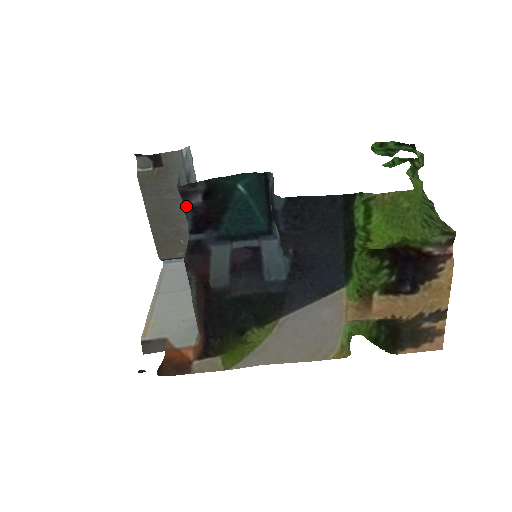
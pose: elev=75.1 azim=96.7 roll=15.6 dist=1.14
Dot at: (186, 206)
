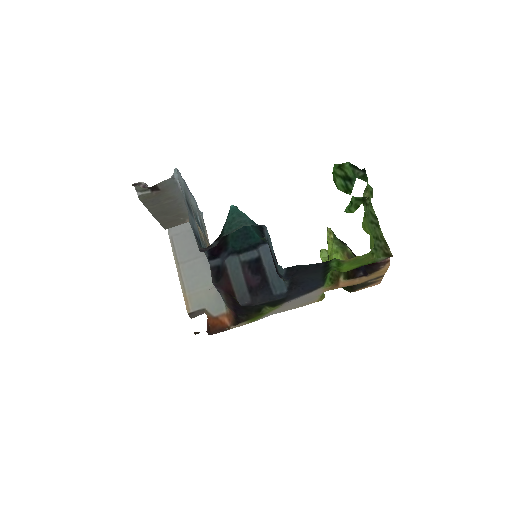
Dot at: (203, 248)
